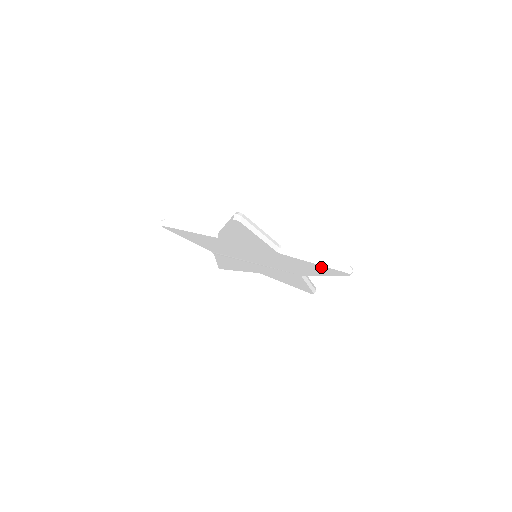
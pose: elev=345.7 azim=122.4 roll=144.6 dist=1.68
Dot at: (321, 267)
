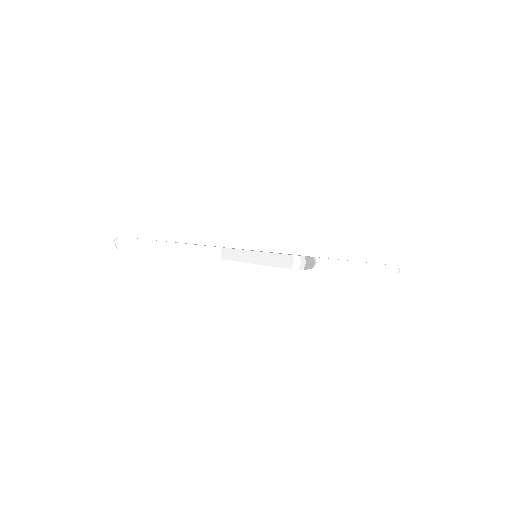
Dot at: occluded
